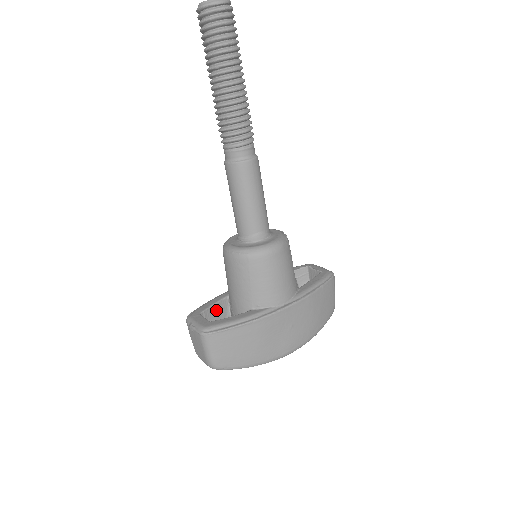
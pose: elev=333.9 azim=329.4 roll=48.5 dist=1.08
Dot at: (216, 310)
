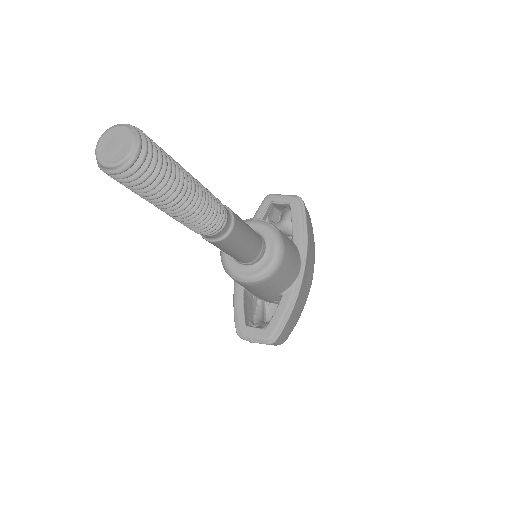
Dot at: (246, 306)
